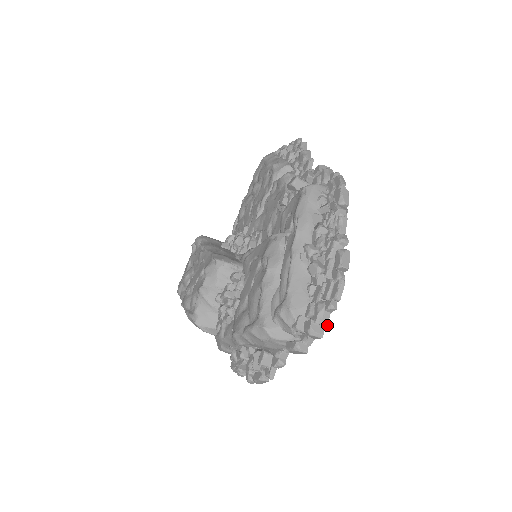
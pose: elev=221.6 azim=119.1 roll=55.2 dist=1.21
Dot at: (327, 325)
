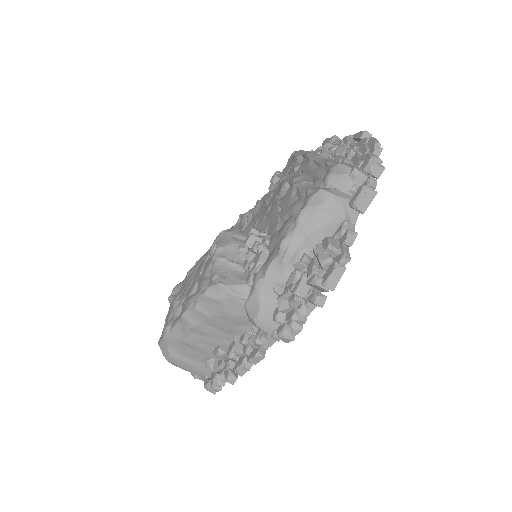
Dot at: (382, 161)
